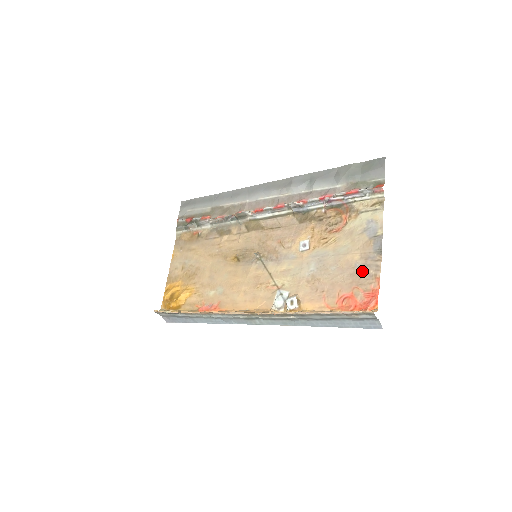
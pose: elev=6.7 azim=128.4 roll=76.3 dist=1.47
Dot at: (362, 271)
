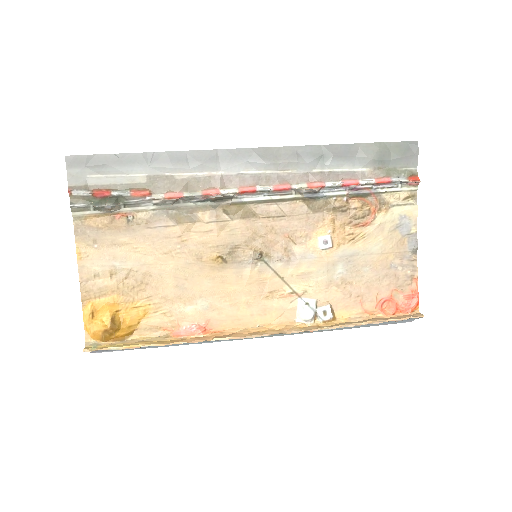
Dot at: (399, 272)
